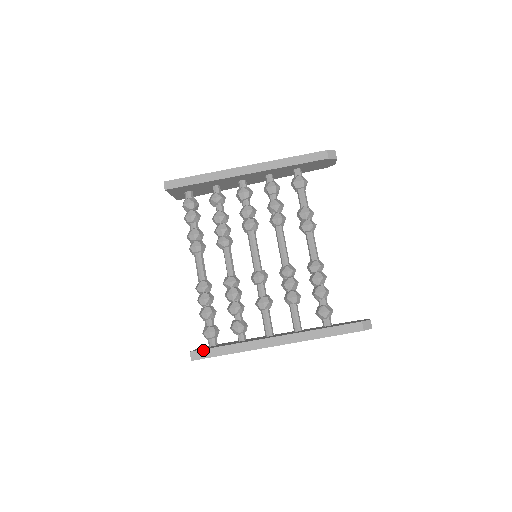
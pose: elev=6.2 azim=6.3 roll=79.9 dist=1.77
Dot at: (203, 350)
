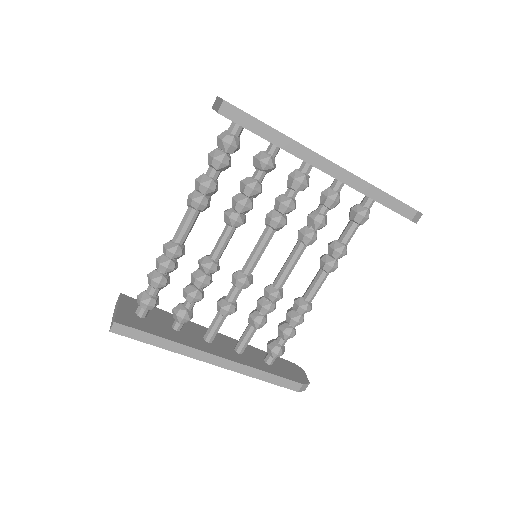
Dot at: (131, 328)
